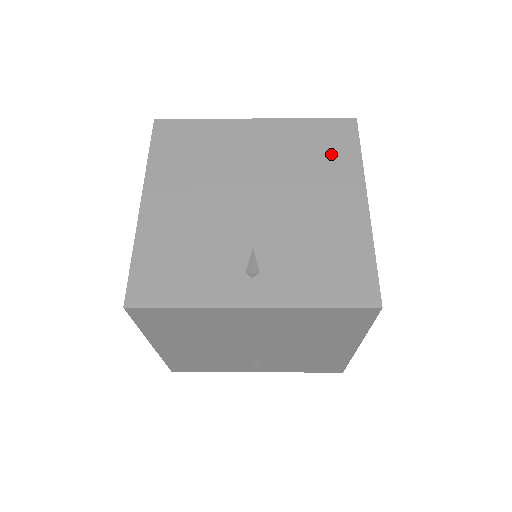
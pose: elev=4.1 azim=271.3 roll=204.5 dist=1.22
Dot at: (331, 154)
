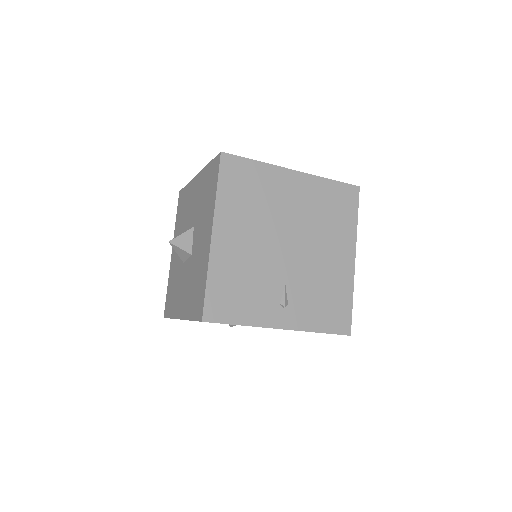
Dot at: (340, 216)
